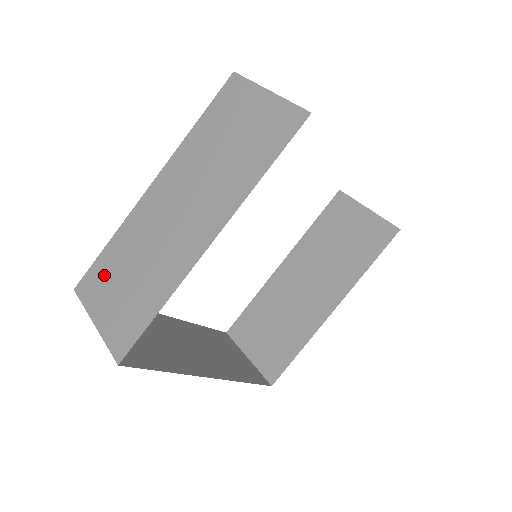
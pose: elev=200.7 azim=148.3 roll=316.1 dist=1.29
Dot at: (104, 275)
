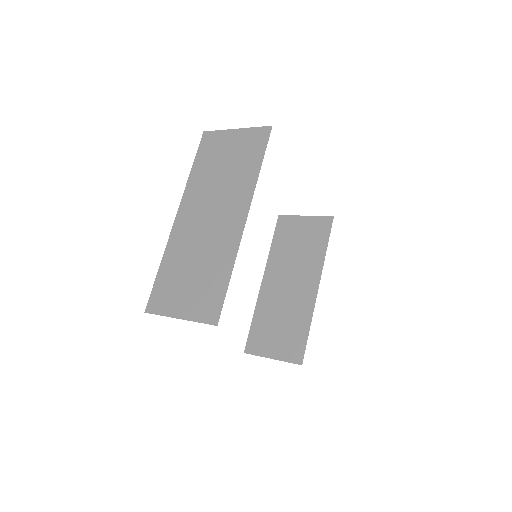
Dot at: (168, 286)
